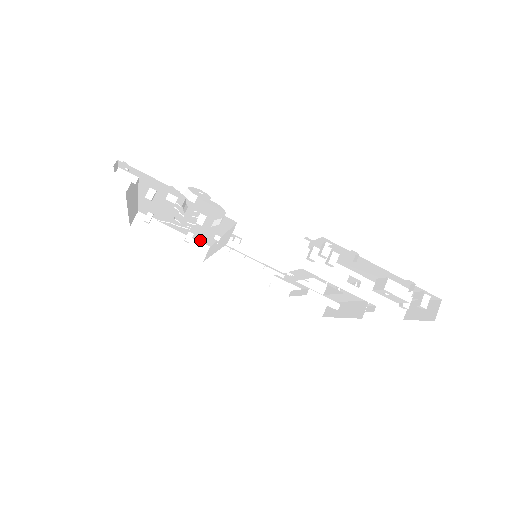
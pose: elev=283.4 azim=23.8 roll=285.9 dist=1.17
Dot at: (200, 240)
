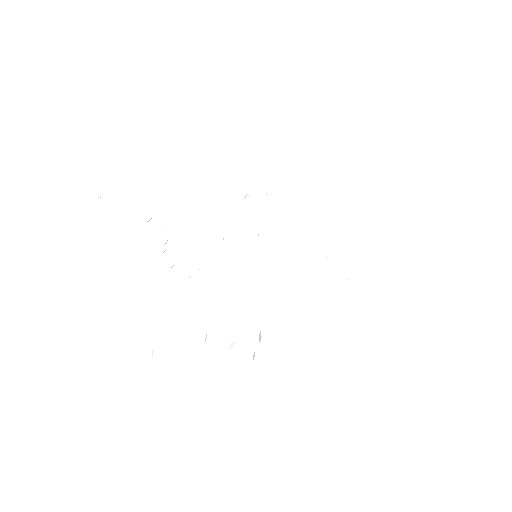
Dot at: occluded
